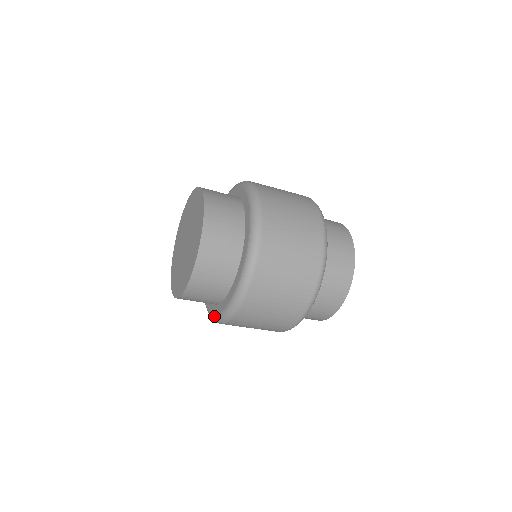
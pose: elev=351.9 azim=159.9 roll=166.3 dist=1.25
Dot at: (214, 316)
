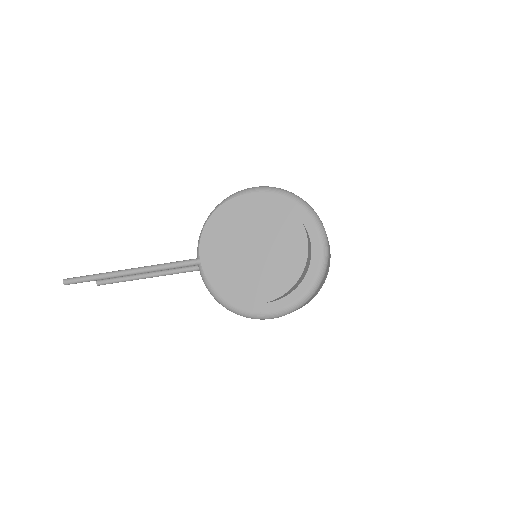
Dot at: (282, 310)
